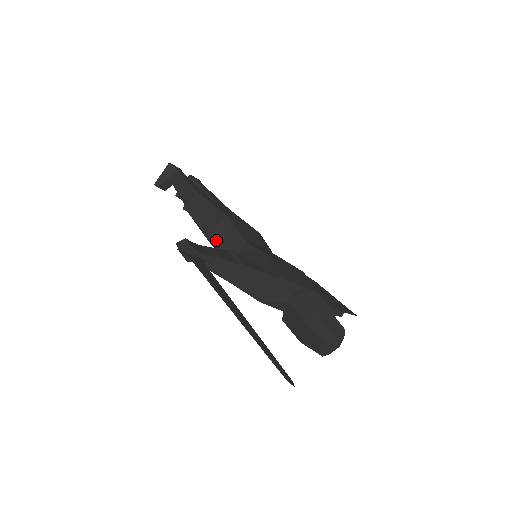
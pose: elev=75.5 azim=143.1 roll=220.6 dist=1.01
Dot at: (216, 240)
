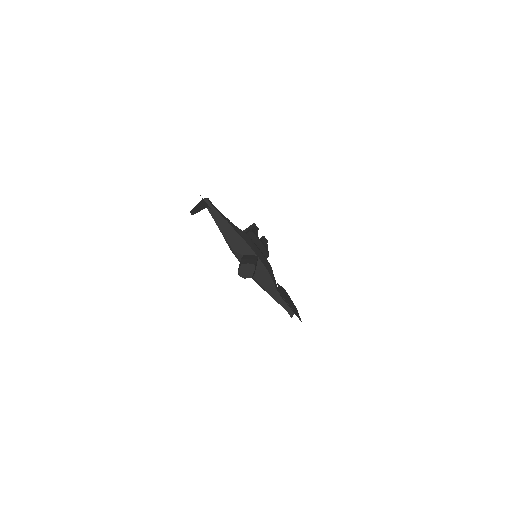
Dot at: occluded
